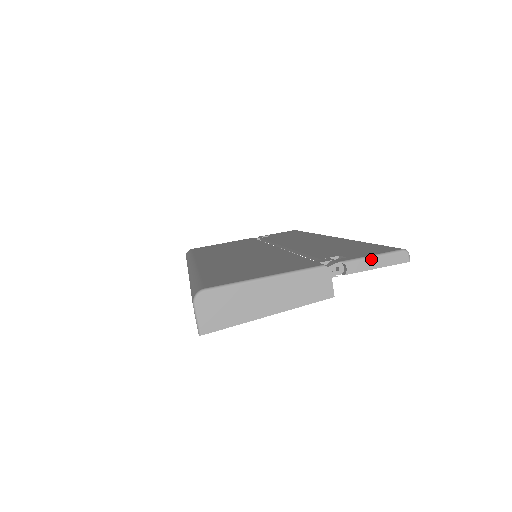
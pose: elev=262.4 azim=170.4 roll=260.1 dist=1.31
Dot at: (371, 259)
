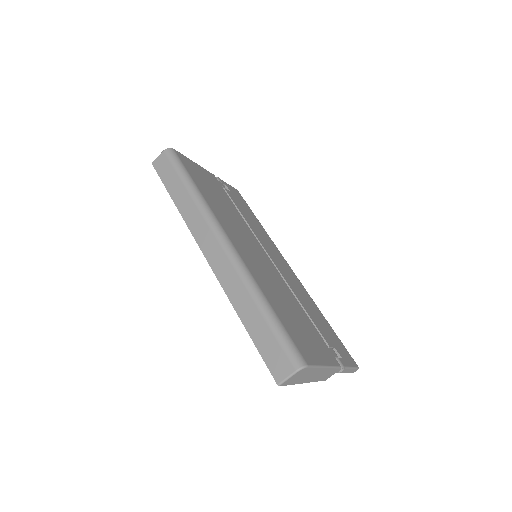
Dot at: (351, 369)
